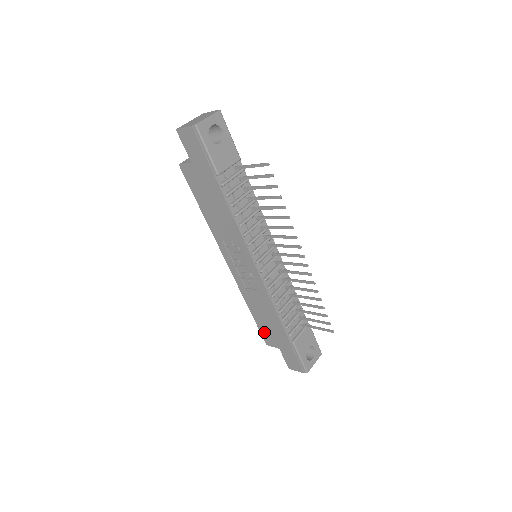
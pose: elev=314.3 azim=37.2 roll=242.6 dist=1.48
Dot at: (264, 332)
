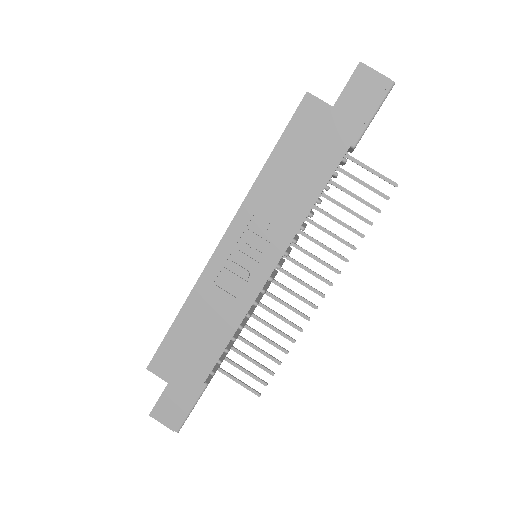
Dot at: (167, 350)
